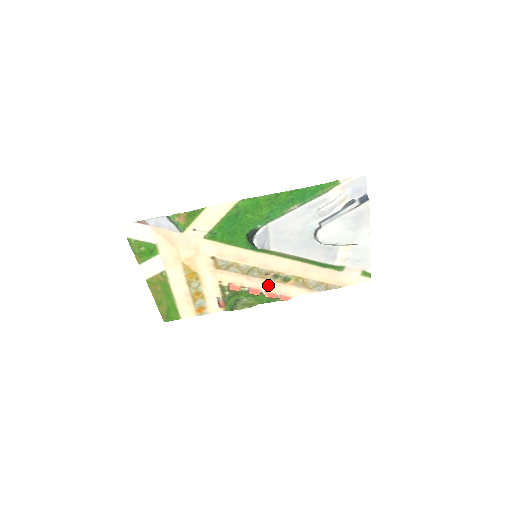
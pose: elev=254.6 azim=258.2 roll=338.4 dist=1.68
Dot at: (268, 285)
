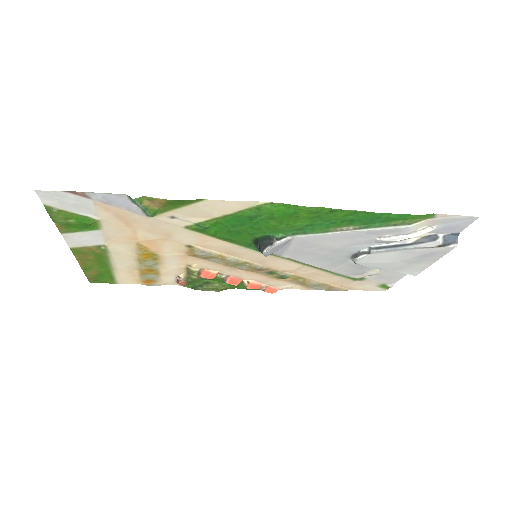
Dot at: (255, 277)
